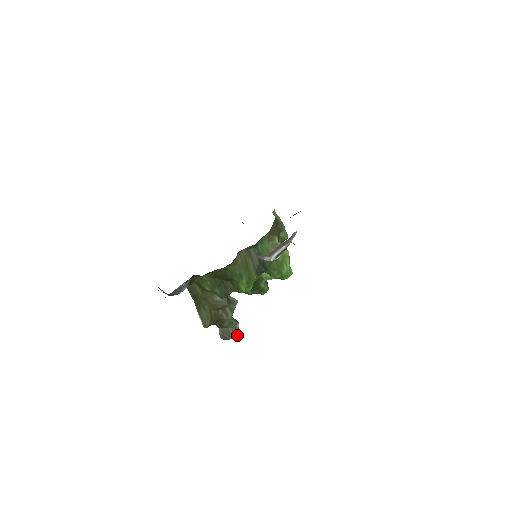
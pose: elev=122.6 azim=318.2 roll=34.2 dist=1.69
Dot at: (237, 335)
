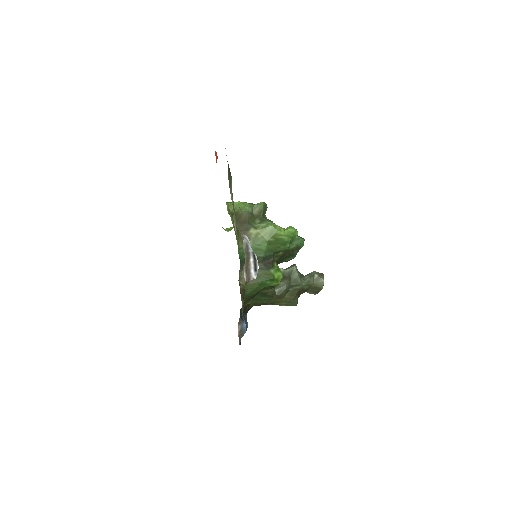
Dot at: (323, 282)
